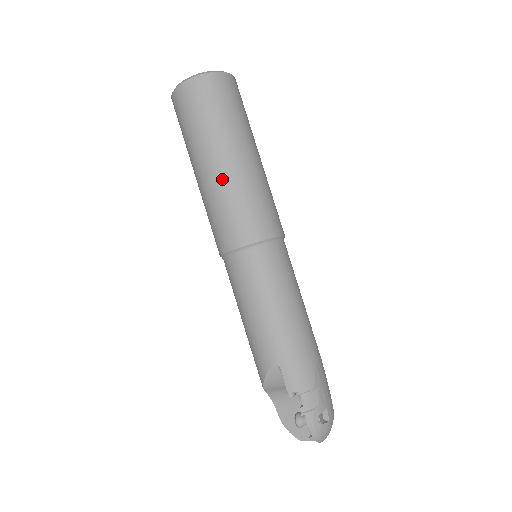
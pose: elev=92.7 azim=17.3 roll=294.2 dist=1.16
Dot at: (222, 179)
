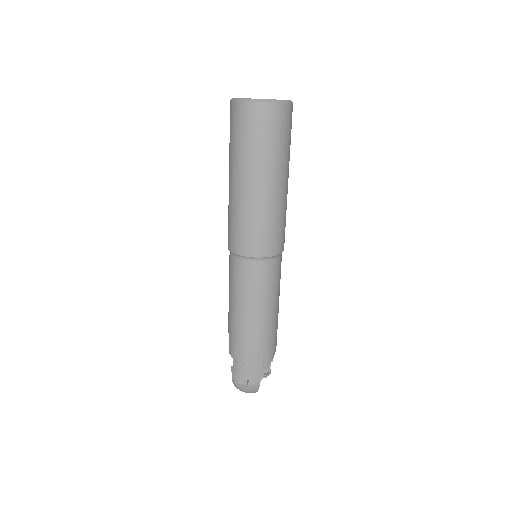
Dot at: (230, 195)
